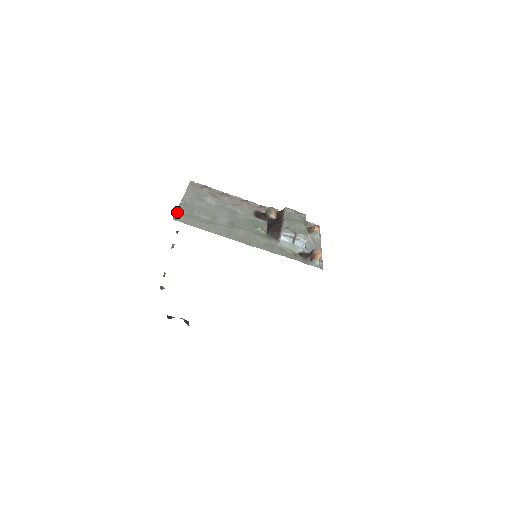
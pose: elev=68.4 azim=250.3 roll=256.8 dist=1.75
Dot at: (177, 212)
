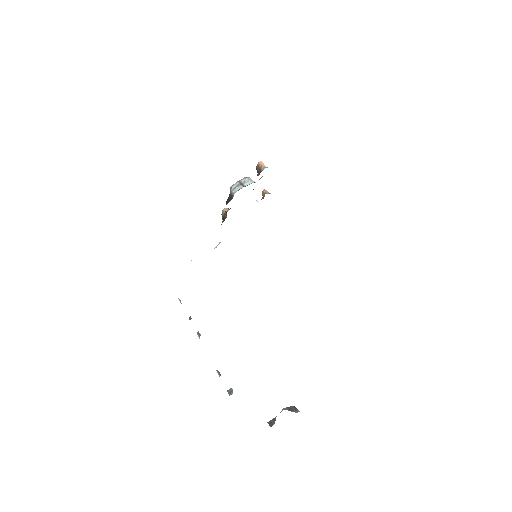
Dot at: occluded
